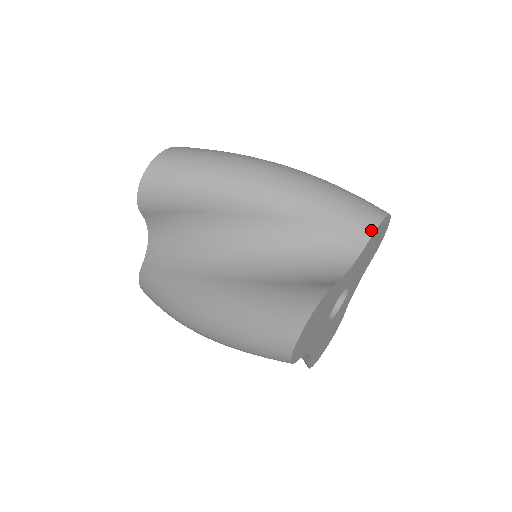
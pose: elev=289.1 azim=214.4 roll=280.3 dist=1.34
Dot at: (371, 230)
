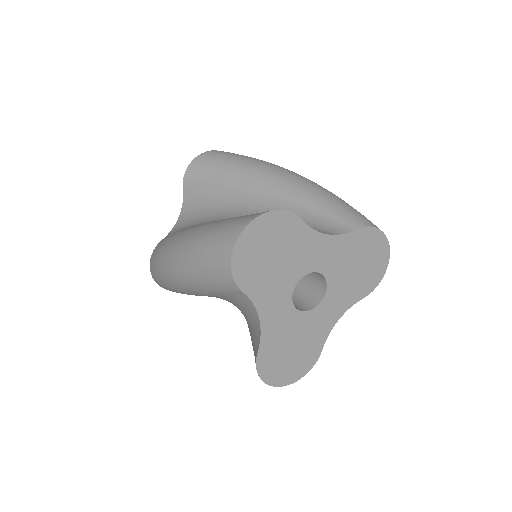
Dot at: (360, 225)
